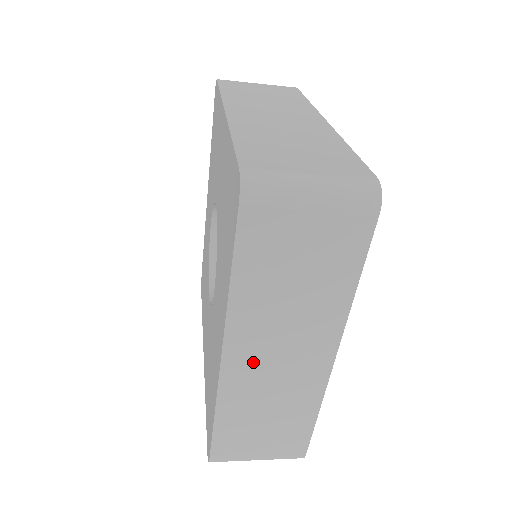
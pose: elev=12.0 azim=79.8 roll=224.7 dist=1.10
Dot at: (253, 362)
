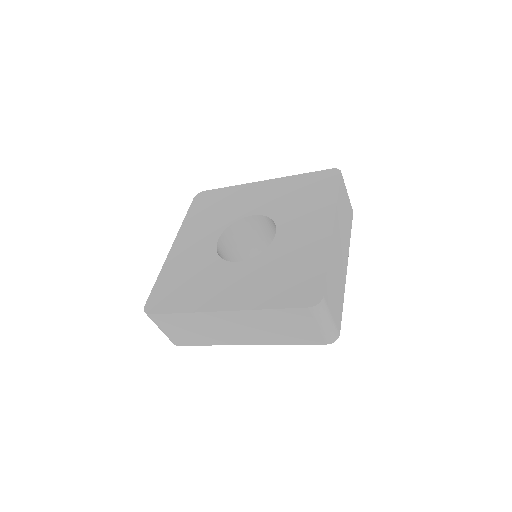
Dot at: (227, 321)
